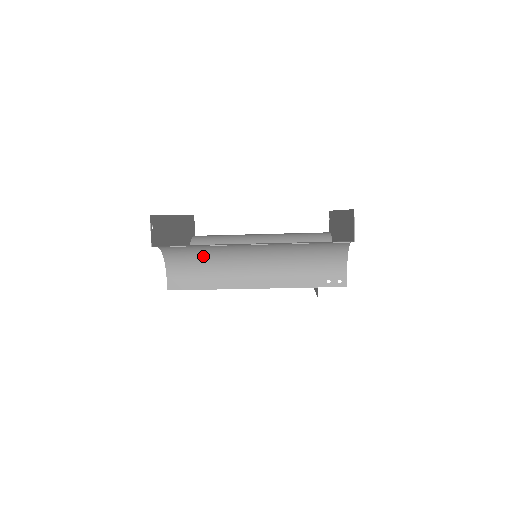
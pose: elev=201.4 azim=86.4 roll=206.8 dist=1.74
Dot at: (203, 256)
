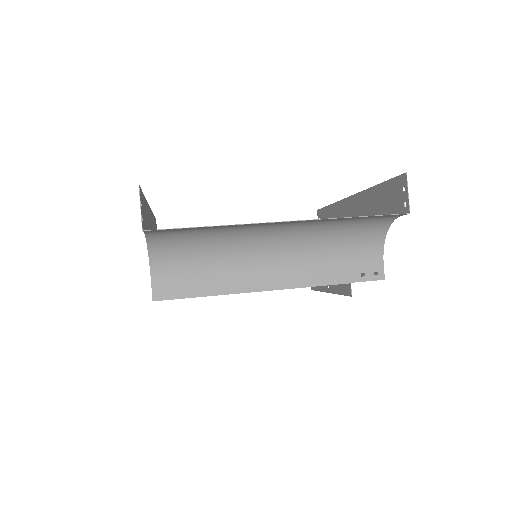
Dot at: (204, 249)
